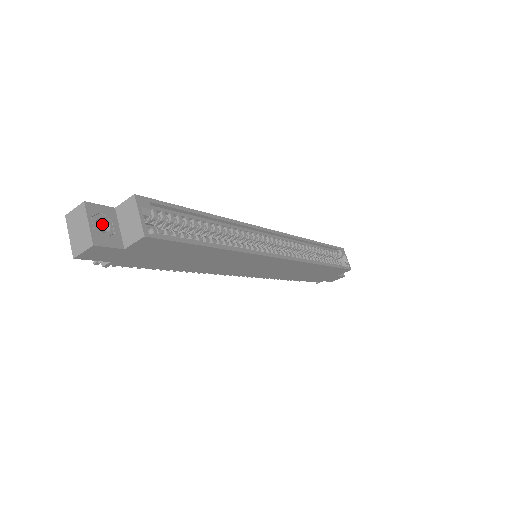
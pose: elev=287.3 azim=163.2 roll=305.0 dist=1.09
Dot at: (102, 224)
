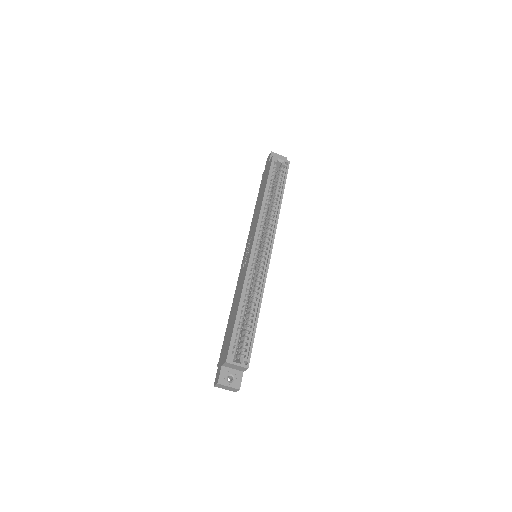
Dot at: (228, 376)
